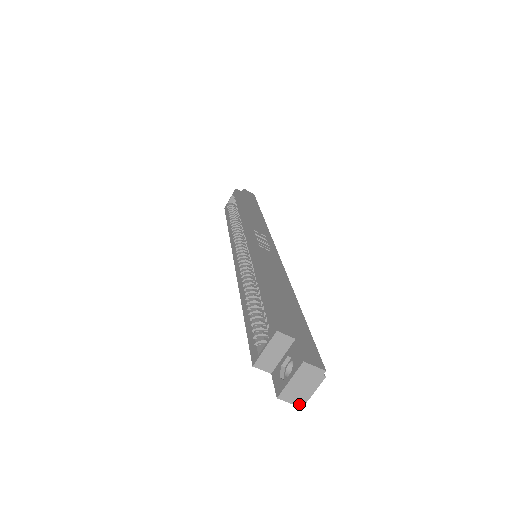
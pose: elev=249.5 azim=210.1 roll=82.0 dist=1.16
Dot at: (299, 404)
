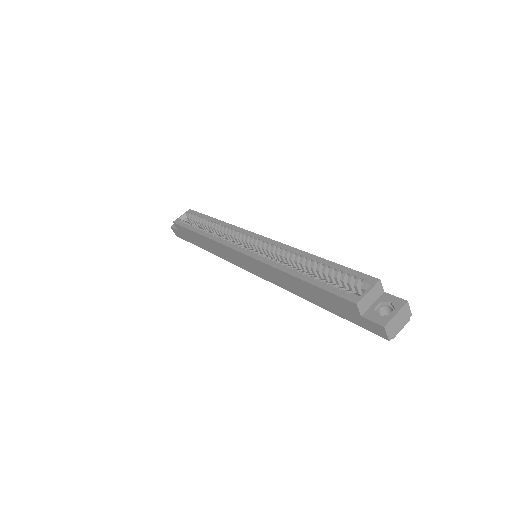
Dot at: (390, 338)
